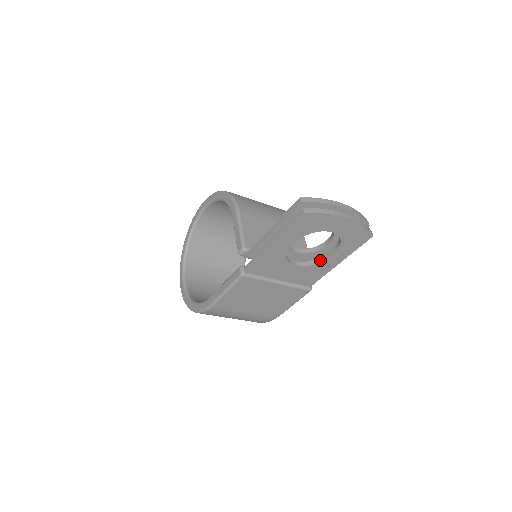
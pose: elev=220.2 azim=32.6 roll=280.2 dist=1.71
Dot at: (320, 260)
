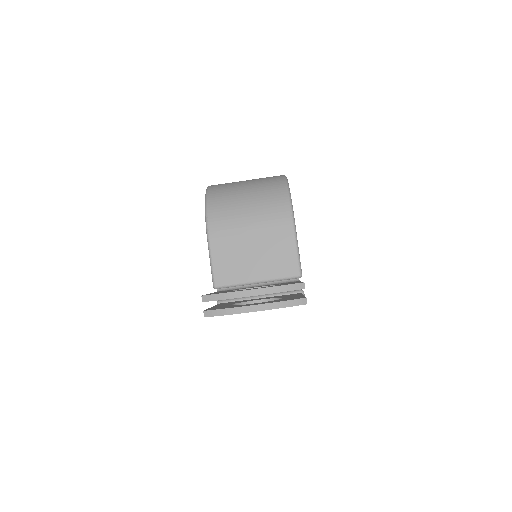
Dot at: occluded
